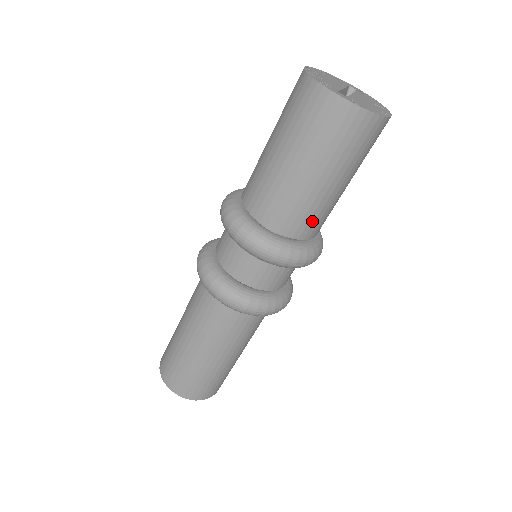
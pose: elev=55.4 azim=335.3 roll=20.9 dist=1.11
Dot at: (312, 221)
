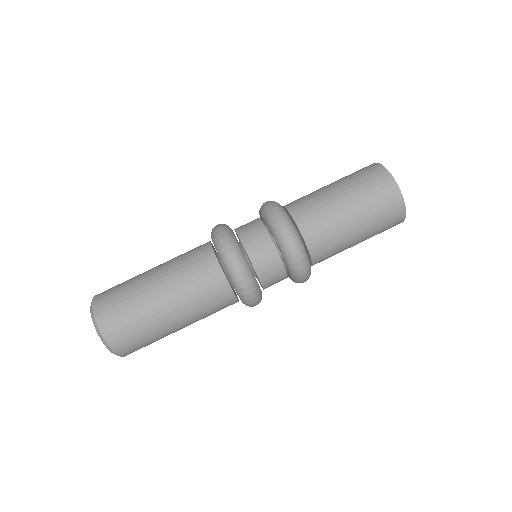
Dot at: (327, 249)
